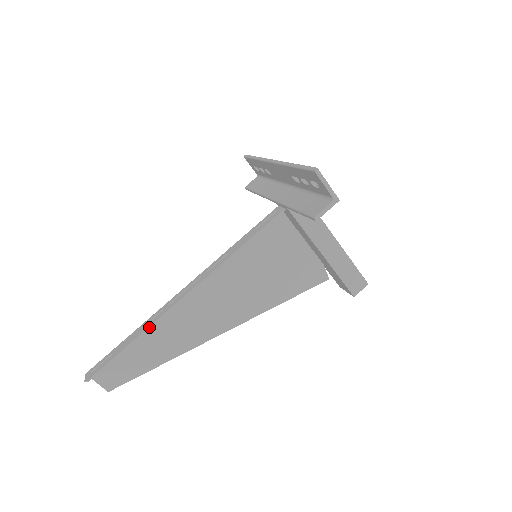
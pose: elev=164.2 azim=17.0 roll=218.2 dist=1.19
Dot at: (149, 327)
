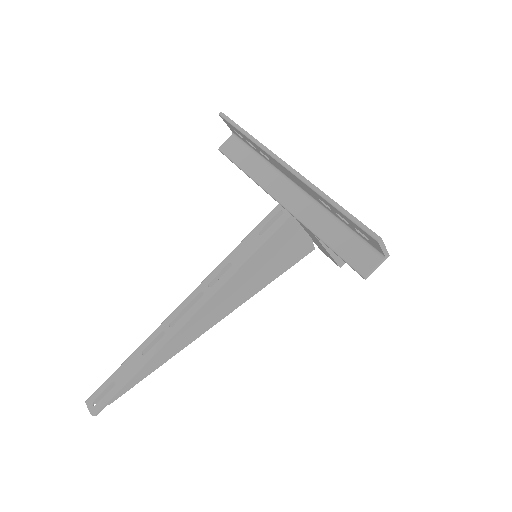
Dot at: (155, 355)
